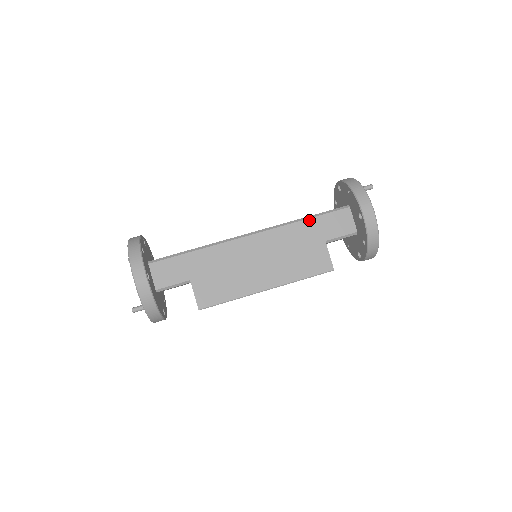
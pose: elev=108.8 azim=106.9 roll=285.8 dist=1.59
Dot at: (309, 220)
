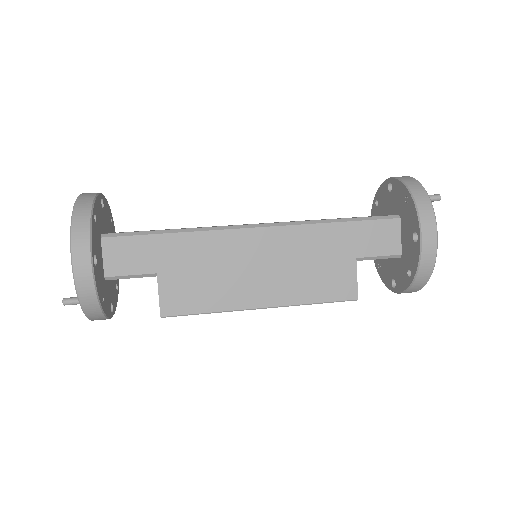
Dot at: (341, 224)
